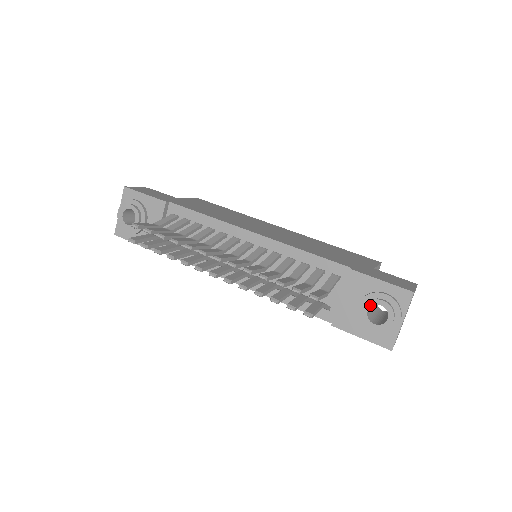
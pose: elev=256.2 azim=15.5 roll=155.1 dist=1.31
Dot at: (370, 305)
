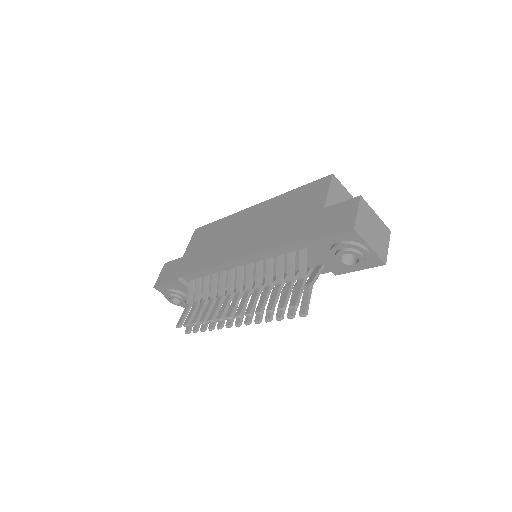
Dot at: (338, 258)
